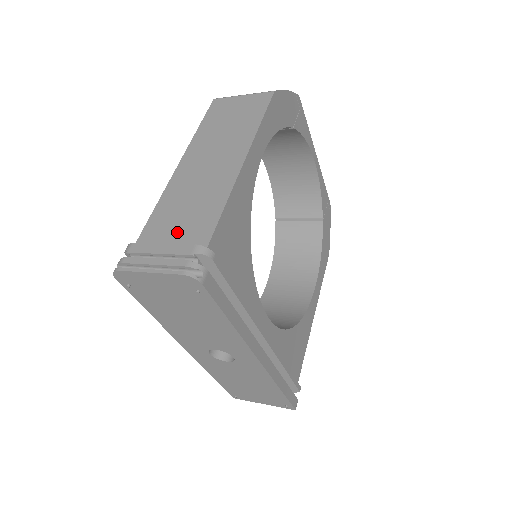
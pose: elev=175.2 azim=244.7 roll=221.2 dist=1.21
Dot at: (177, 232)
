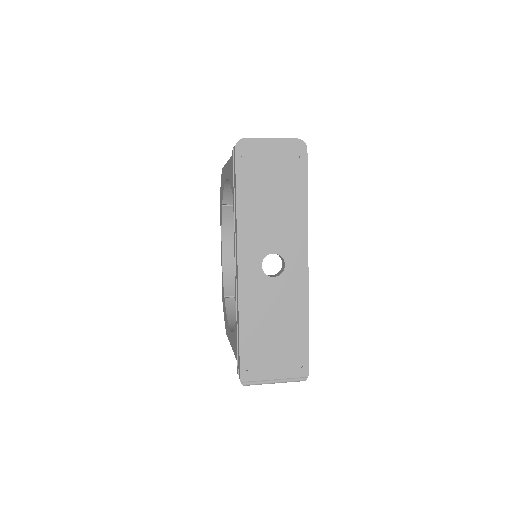
Dot at: occluded
